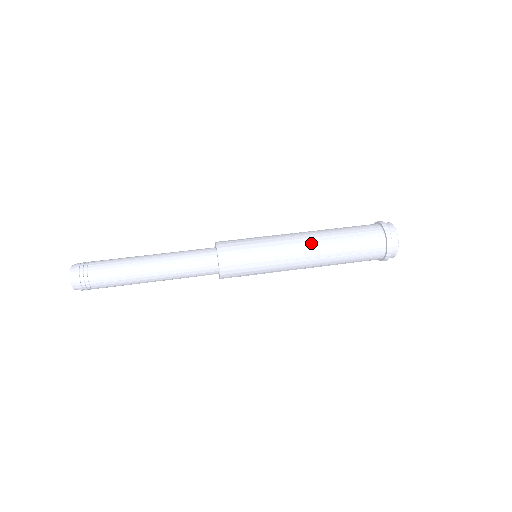
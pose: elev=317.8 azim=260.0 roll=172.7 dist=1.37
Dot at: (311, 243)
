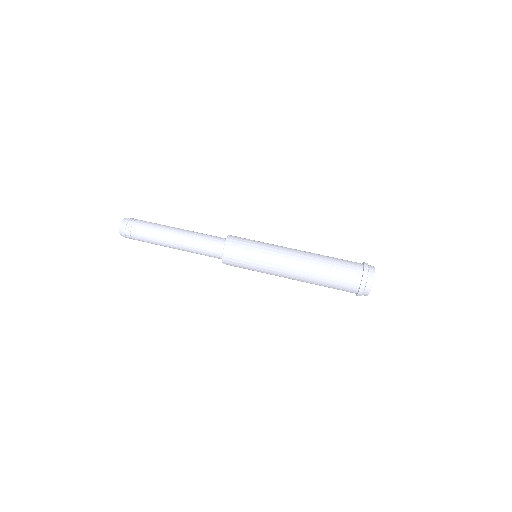
Dot at: (299, 258)
